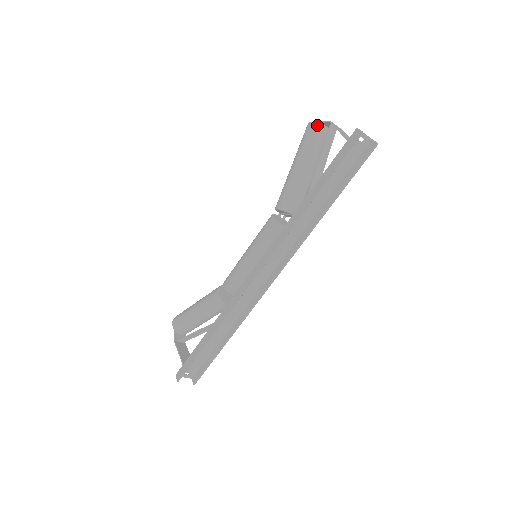
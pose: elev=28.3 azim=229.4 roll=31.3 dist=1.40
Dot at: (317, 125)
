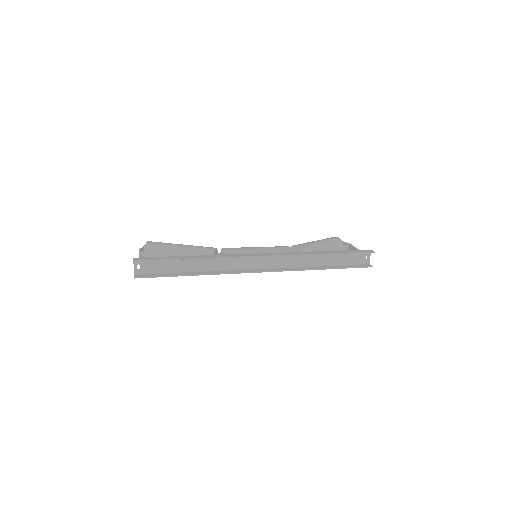
Dot at: (340, 240)
